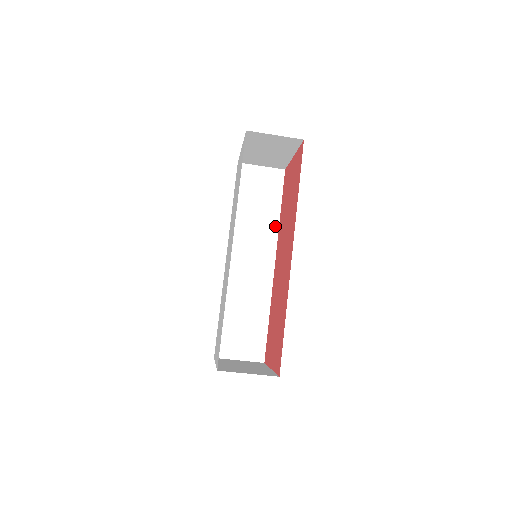
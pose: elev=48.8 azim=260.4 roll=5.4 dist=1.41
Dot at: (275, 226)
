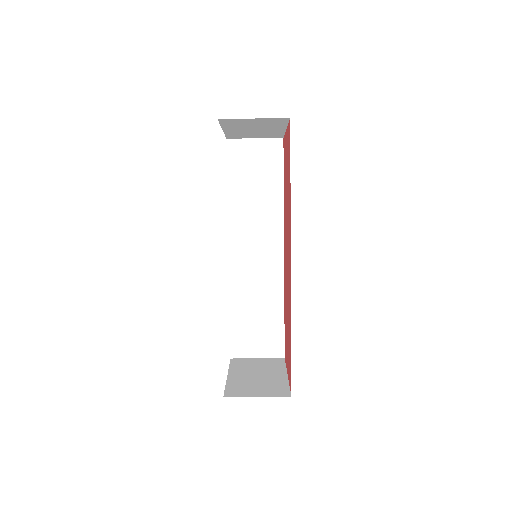
Dot at: (279, 208)
